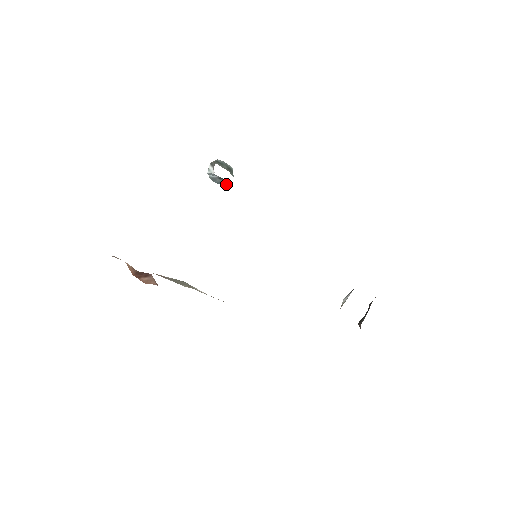
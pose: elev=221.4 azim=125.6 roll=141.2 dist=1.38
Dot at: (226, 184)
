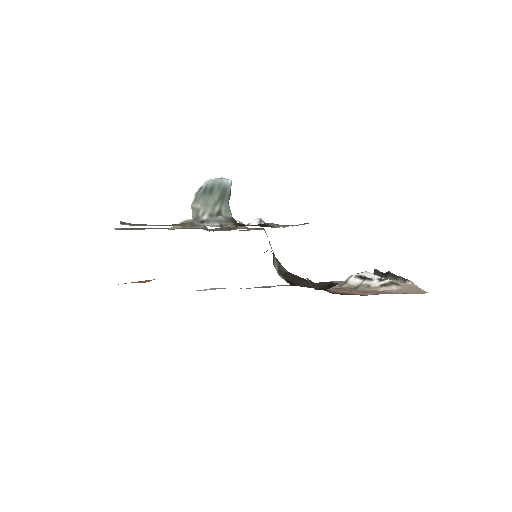
Dot at: occluded
